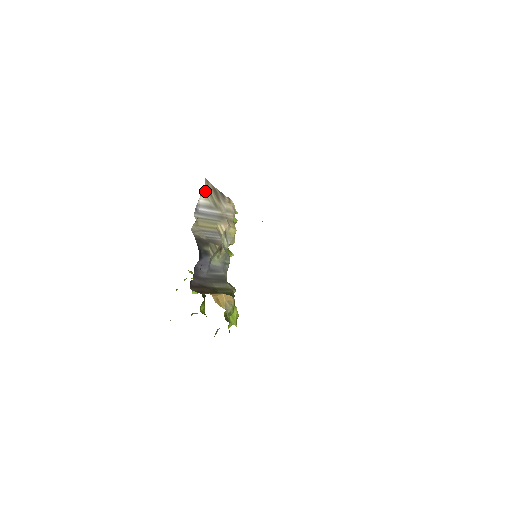
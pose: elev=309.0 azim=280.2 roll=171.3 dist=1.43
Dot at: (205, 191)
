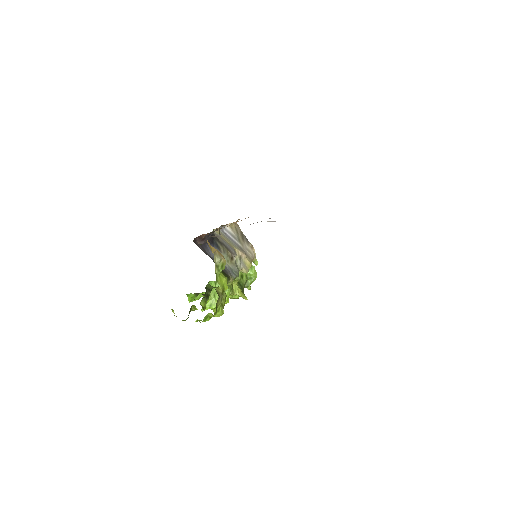
Dot at: (234, 228)
